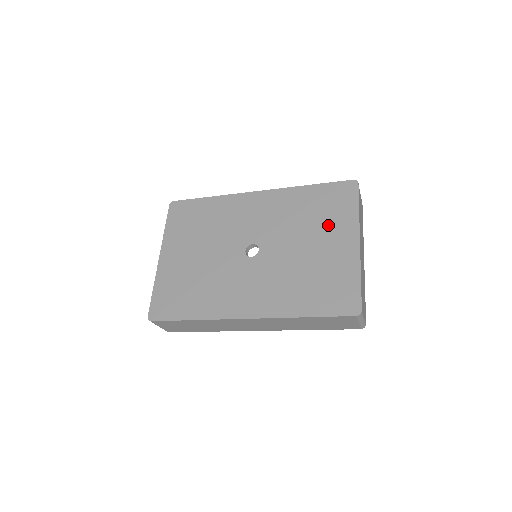
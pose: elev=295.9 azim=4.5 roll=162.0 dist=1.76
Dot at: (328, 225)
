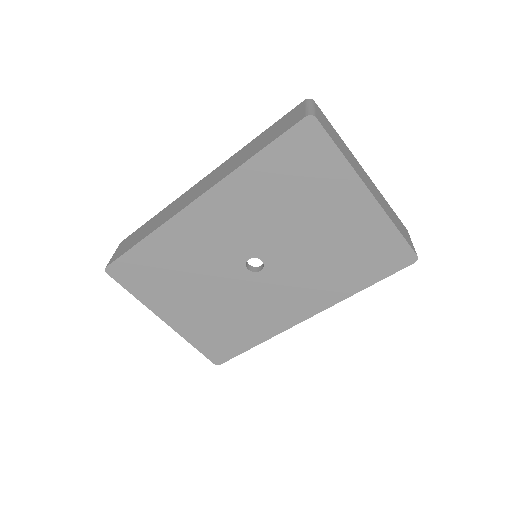
Dot at: (318, 194)
